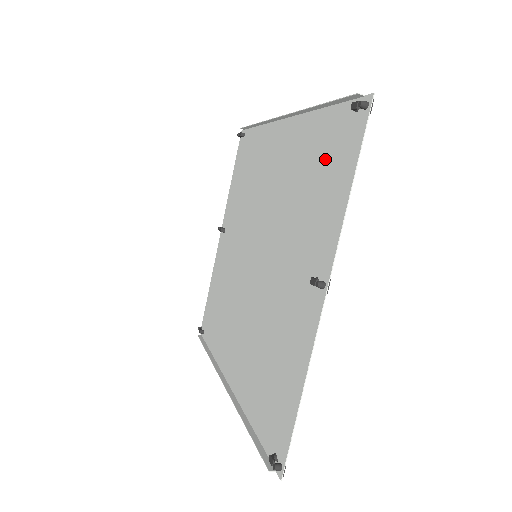
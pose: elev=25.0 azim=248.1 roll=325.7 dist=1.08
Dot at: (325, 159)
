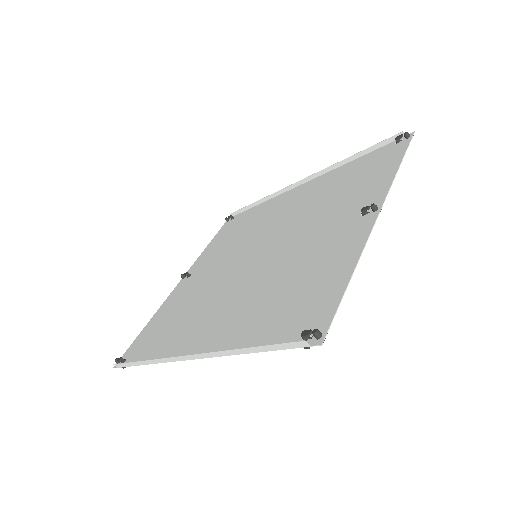
Dot at: (364, 171)
